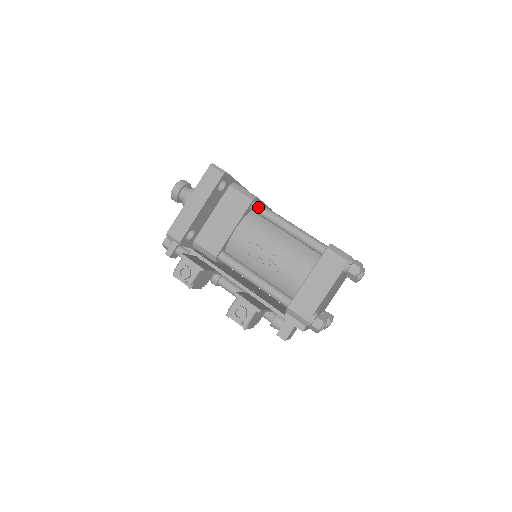
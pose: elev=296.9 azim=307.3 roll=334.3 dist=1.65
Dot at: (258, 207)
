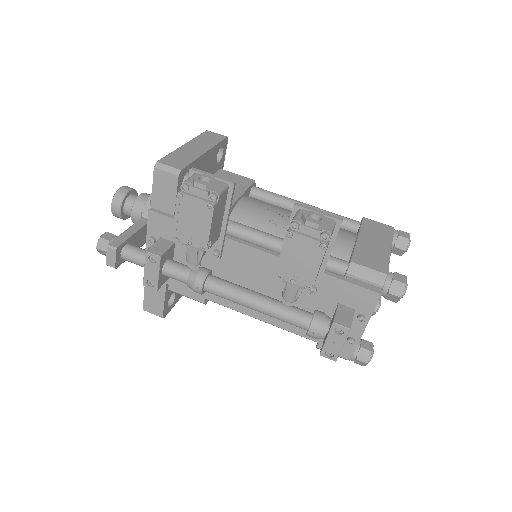
Dot at: (262, 189)
